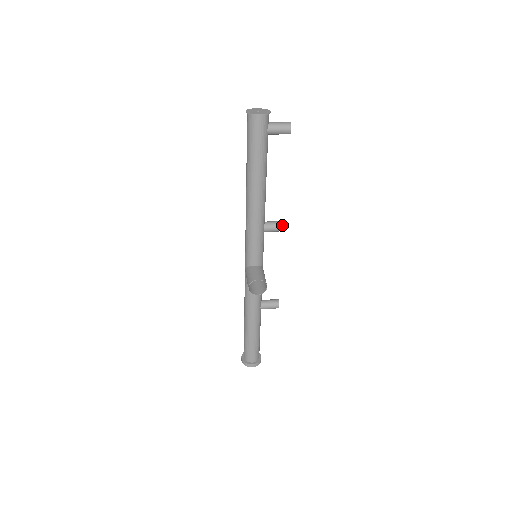
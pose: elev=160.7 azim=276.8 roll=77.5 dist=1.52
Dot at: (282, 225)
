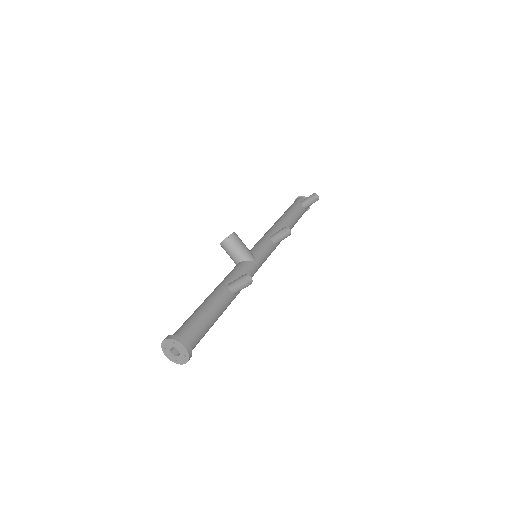
Dot at: (285, 228)
